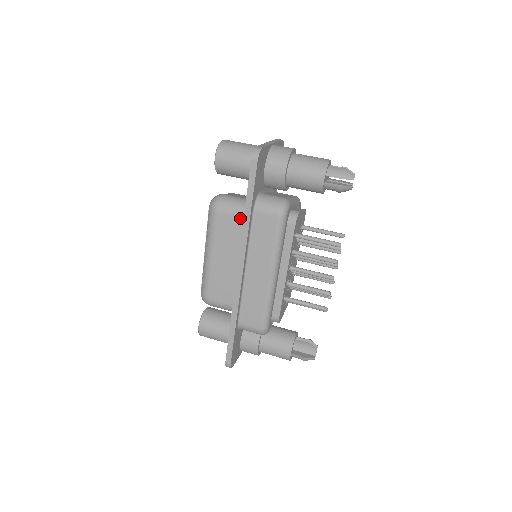
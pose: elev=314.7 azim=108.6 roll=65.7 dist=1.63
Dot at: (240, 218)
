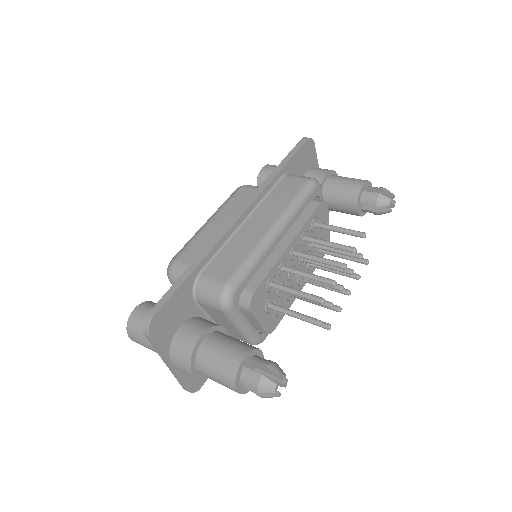
Dot at: occluded
